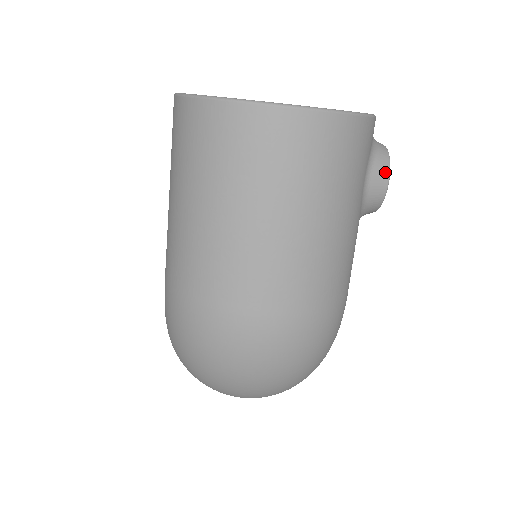
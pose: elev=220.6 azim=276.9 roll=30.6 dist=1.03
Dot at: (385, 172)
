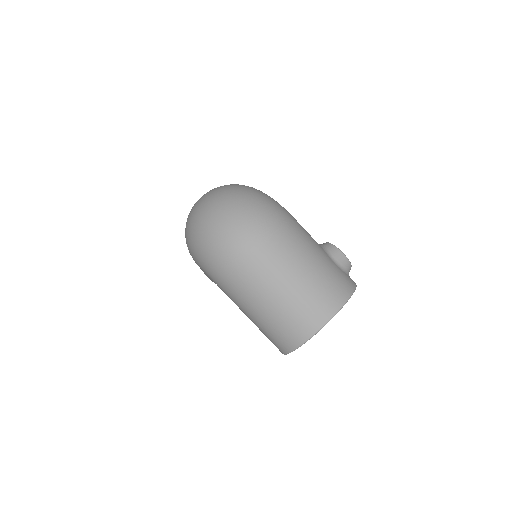
Dot at: occluded
